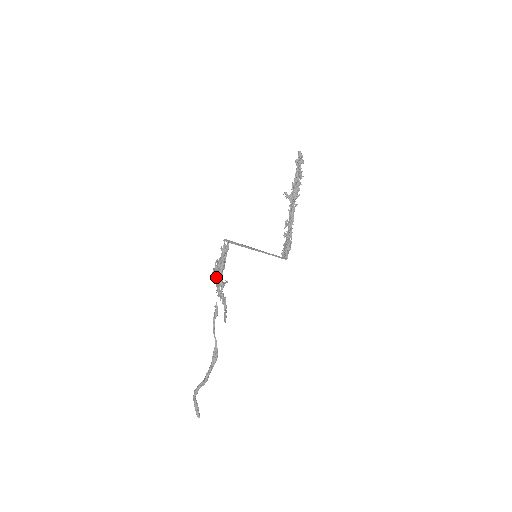
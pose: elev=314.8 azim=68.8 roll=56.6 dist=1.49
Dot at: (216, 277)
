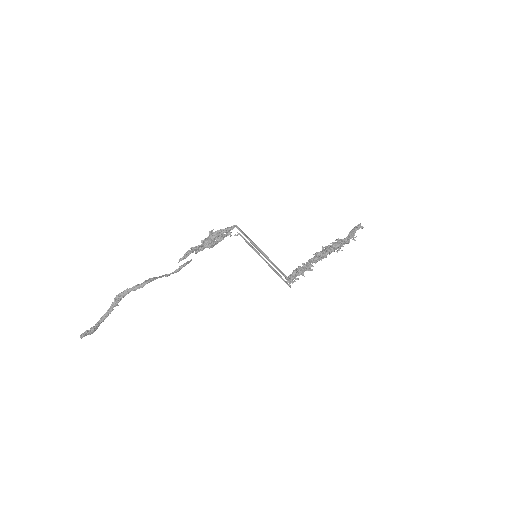
Dot at: (206, 240)
